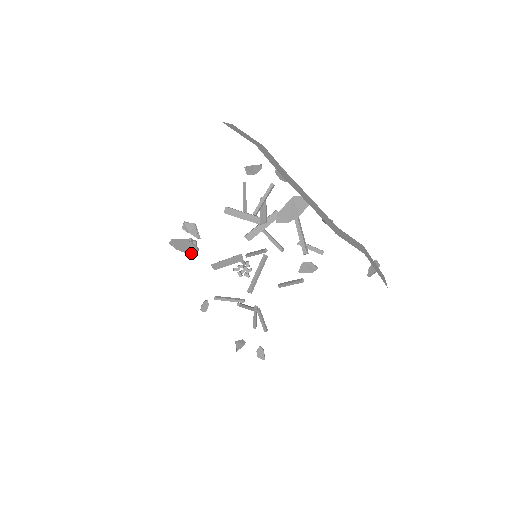
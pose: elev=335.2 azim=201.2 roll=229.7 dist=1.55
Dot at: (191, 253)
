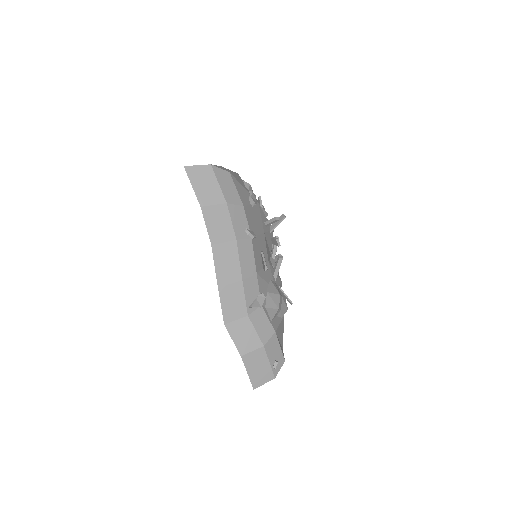
Dot at: occluded
